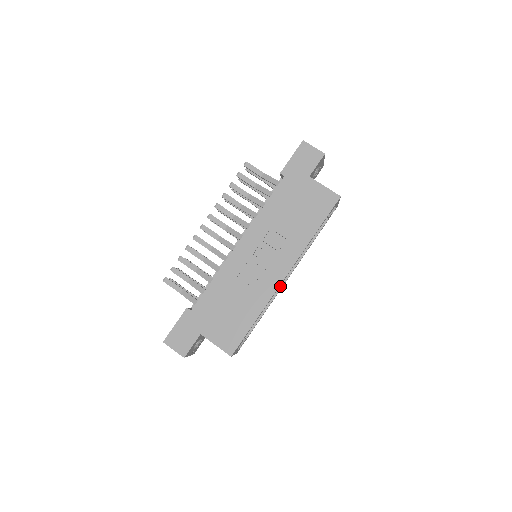
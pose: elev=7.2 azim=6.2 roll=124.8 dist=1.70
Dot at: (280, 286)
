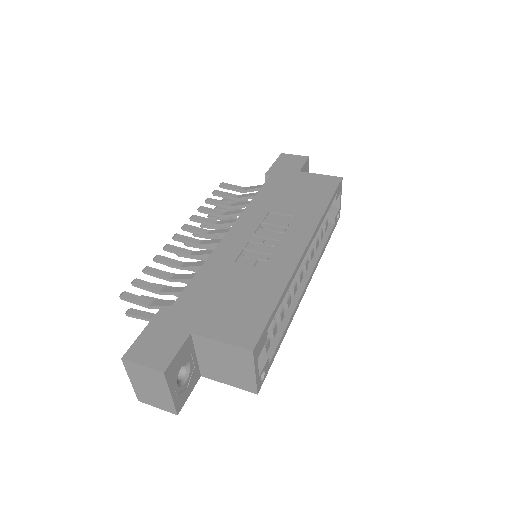
Dot at: (299, 292)
